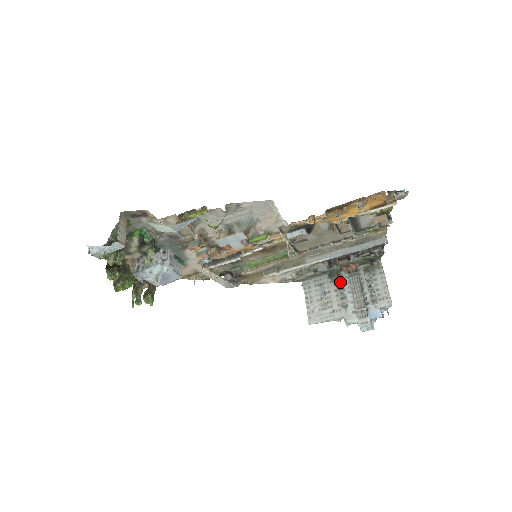
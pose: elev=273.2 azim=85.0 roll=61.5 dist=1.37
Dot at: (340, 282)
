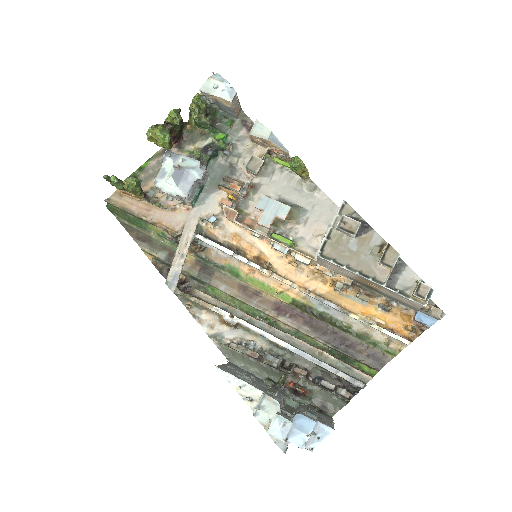
Dot at: (276, 387)
